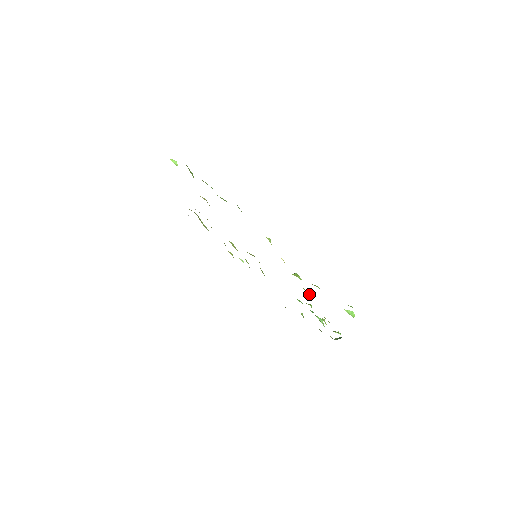
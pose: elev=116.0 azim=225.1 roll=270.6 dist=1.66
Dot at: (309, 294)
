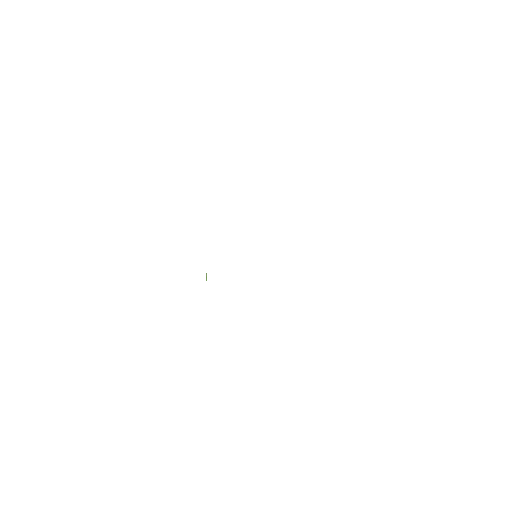
Dot at: occluded
